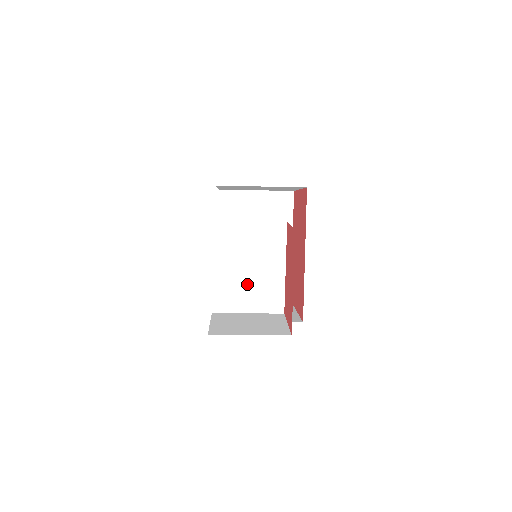
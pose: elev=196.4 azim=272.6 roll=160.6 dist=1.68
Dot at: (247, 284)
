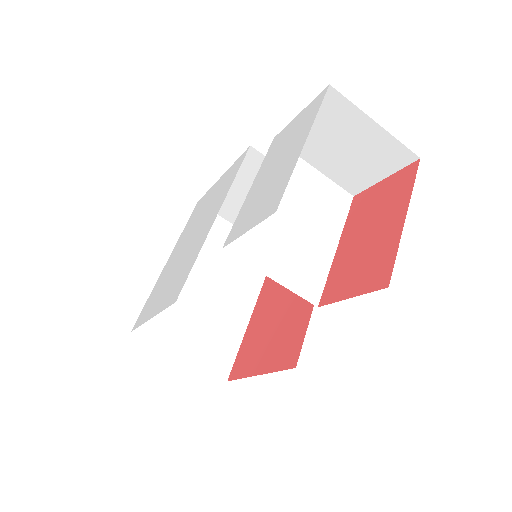
Dot at: (285, 238)
